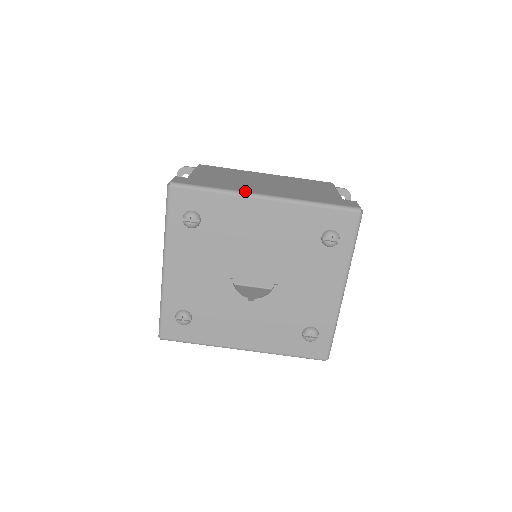
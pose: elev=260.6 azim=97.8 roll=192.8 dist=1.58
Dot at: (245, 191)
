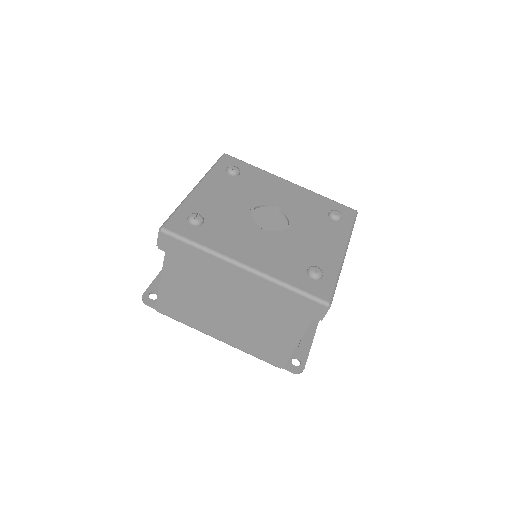
Dot at: occluded
